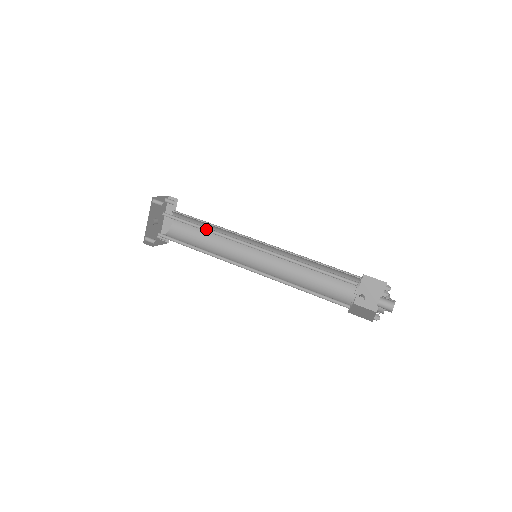
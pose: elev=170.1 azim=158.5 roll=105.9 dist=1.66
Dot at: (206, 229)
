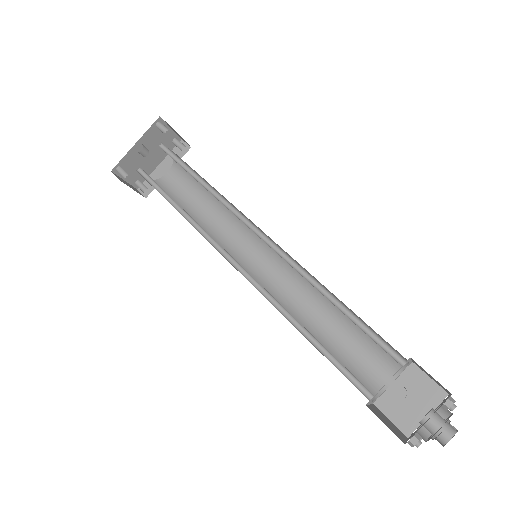
Dot at: (206, 186)
